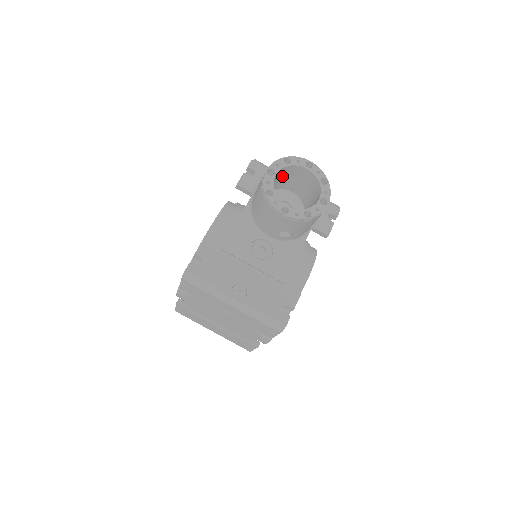
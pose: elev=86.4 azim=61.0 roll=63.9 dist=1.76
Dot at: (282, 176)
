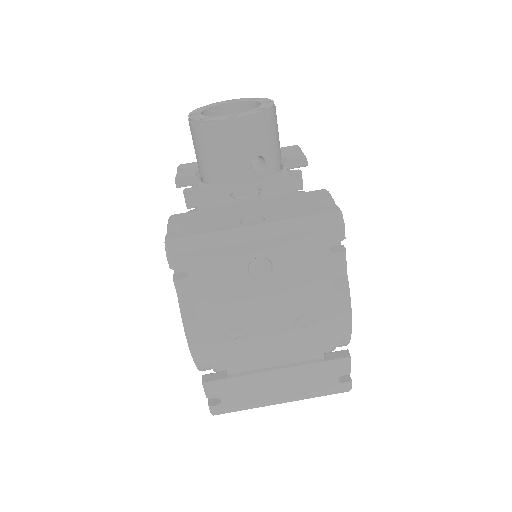
Dot at: occluded
